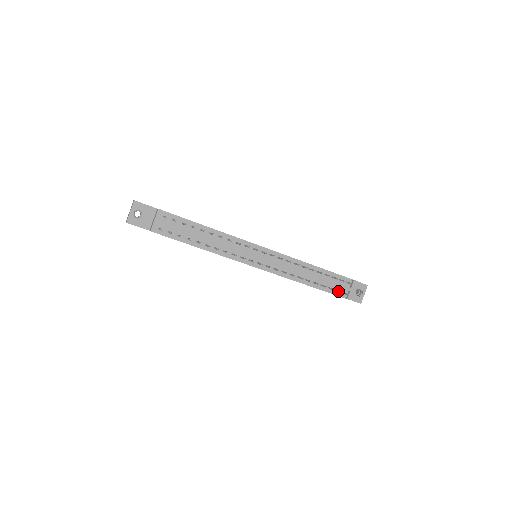
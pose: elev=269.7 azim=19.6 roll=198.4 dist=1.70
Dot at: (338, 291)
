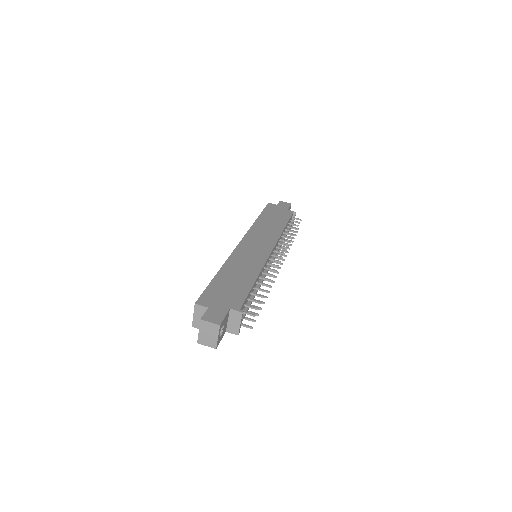
Dot at: occluded
